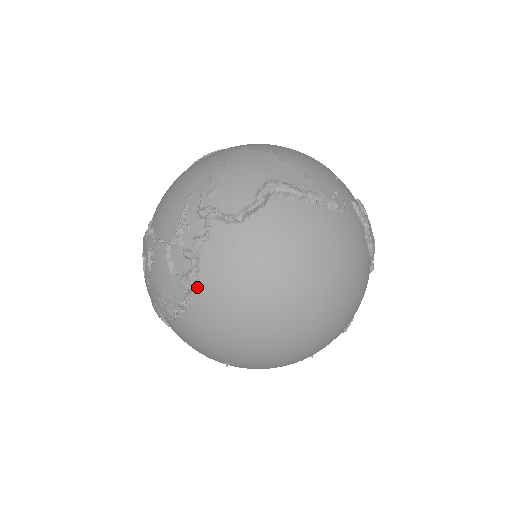
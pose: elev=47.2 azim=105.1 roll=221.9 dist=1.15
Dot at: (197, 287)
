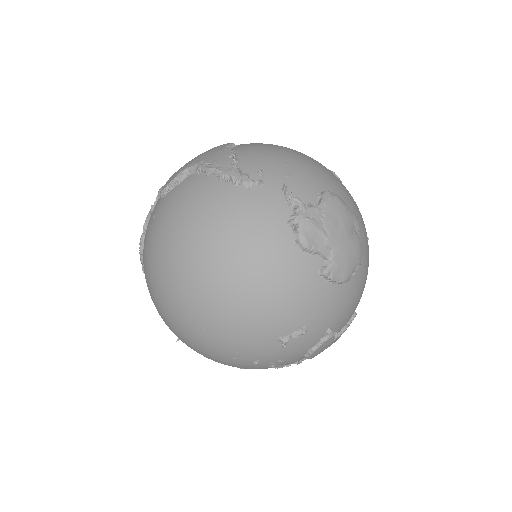
Dot at: occluded
